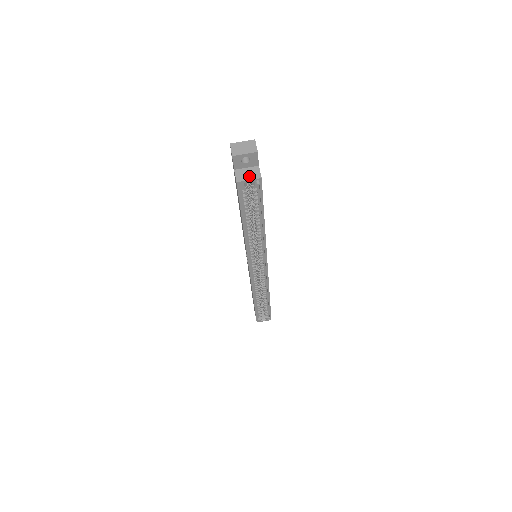
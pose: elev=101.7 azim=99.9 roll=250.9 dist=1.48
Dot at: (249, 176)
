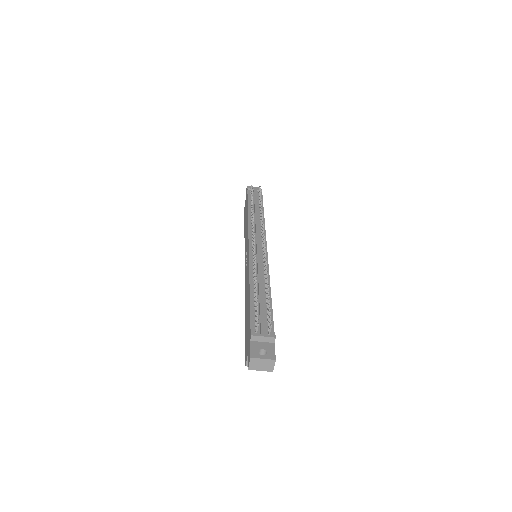
Dot at: occluded
